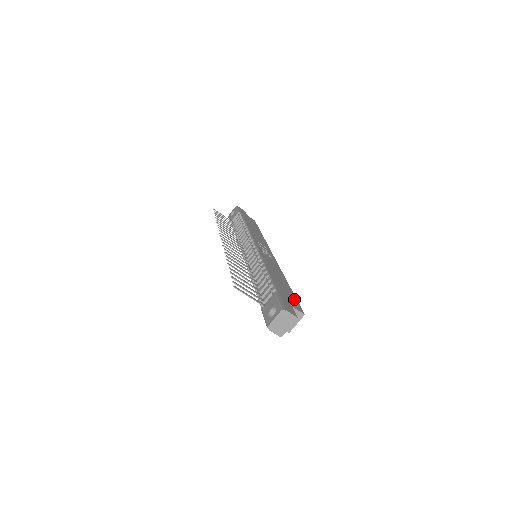
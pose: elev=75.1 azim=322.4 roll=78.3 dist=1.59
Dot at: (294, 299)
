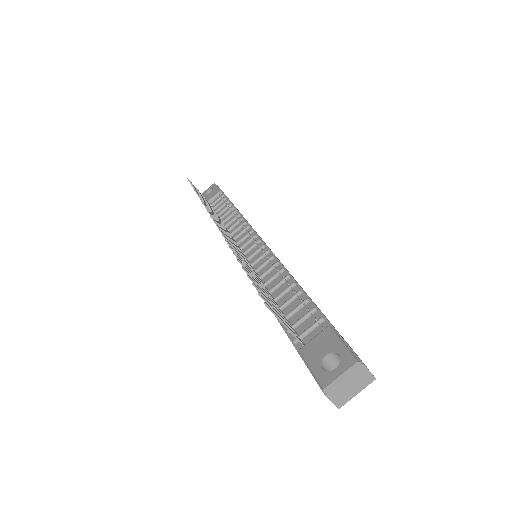
Dot at: (343, 338)
